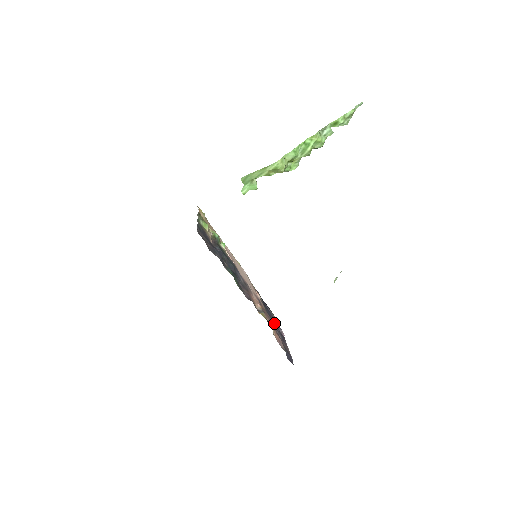
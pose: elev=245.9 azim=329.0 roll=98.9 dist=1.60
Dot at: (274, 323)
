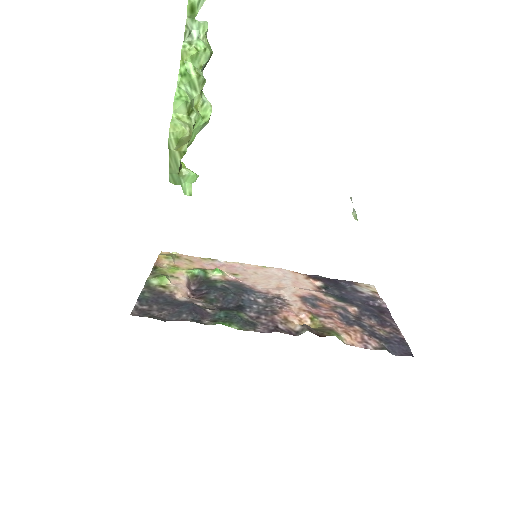
Dot at: (356, 306)
